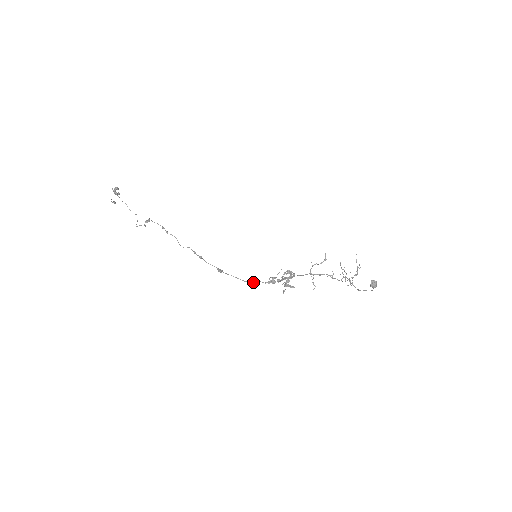
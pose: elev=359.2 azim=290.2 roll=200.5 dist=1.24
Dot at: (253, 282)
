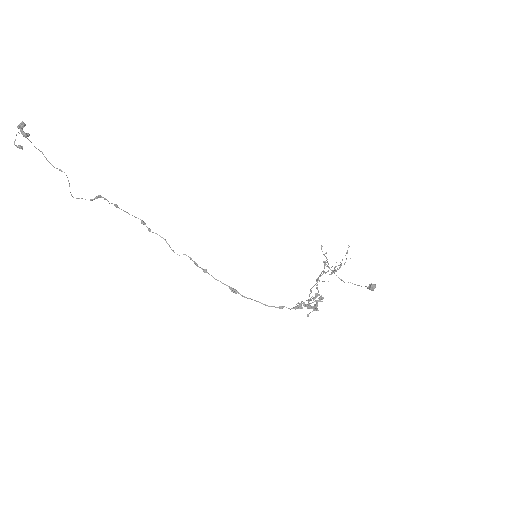
Dot at: (277, 307)
